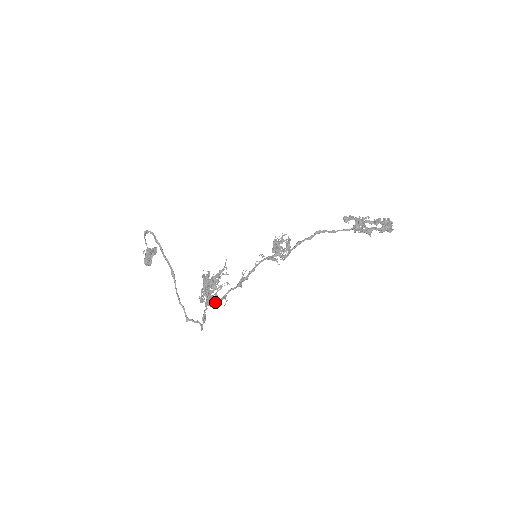
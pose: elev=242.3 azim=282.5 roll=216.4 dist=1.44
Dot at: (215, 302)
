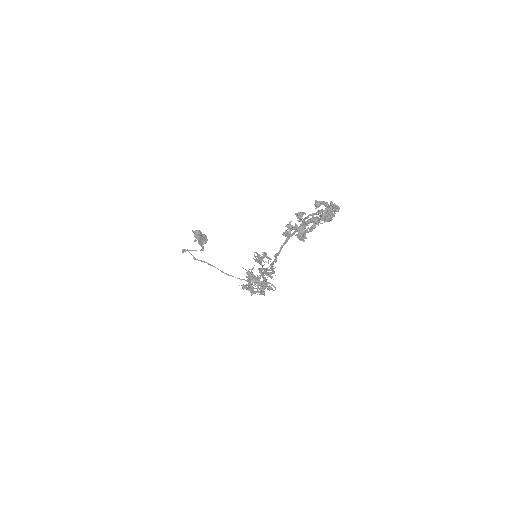
Dot at: occluded
